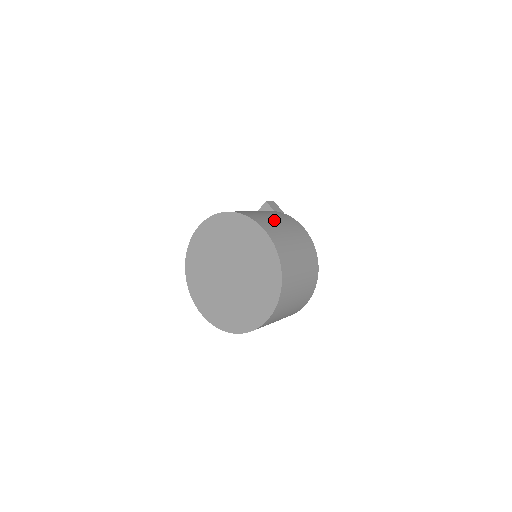
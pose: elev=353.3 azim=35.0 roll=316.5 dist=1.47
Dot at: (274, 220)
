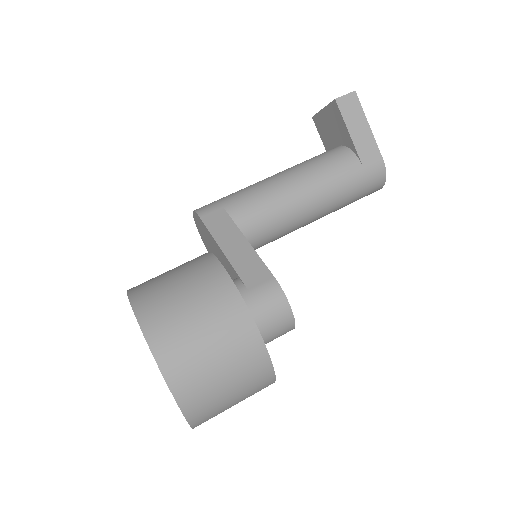
Dot at: (197, 337)
